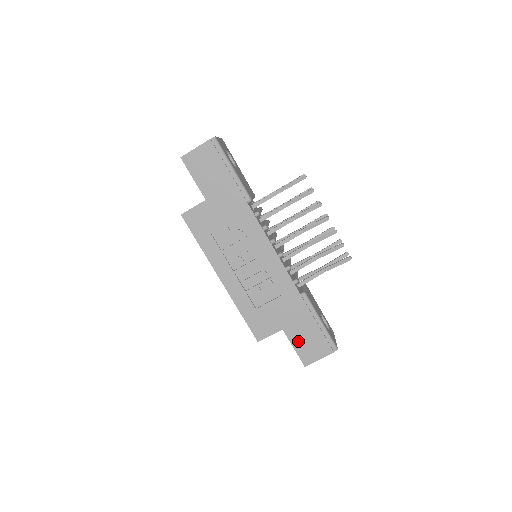
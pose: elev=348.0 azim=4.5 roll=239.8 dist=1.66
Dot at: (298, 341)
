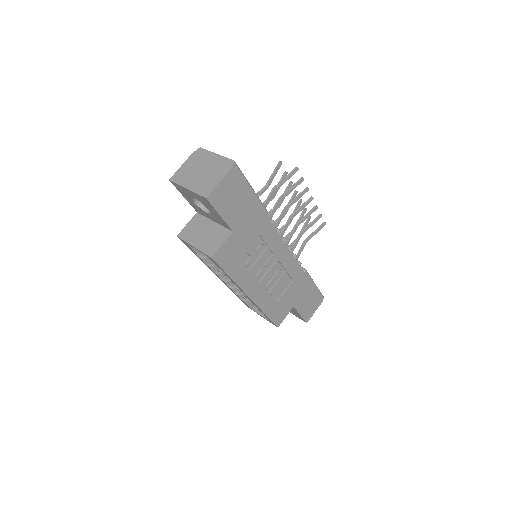
Dot at: (303, 308)
